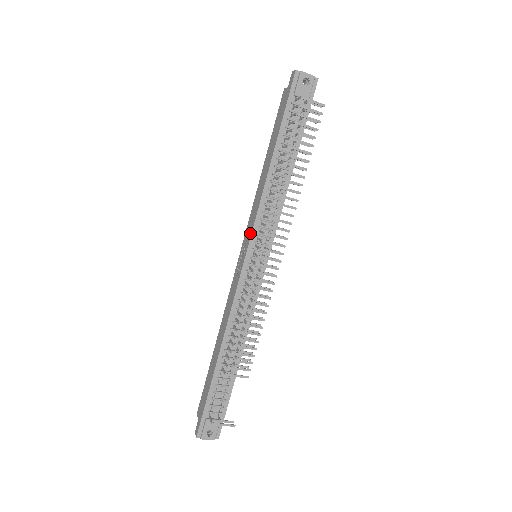
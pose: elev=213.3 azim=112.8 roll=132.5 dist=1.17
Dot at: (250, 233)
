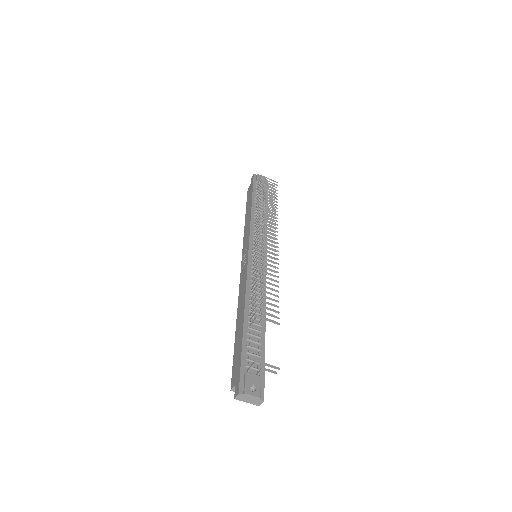
Dot at: (248, 239)
